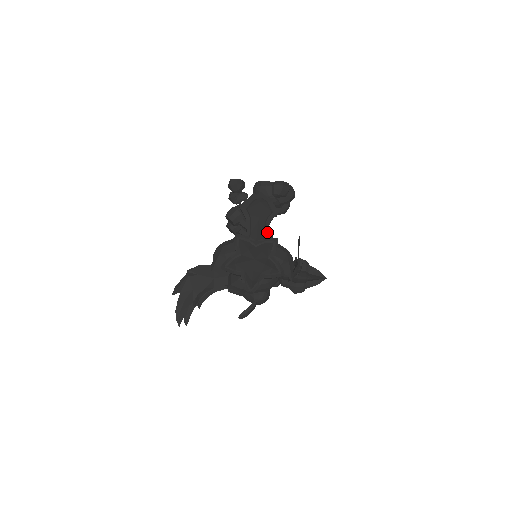
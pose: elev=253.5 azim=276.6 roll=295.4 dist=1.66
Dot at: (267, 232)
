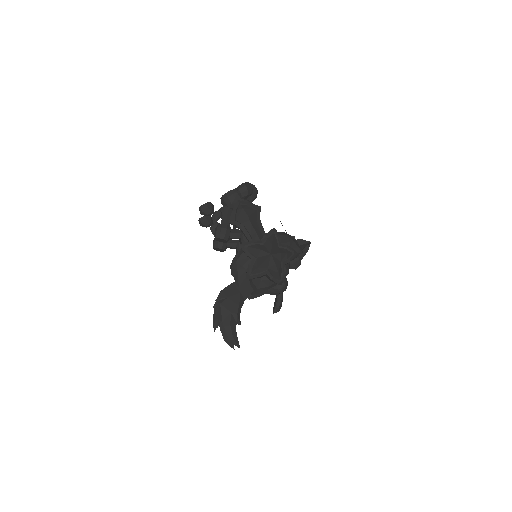
Dot at: (263, 228)
